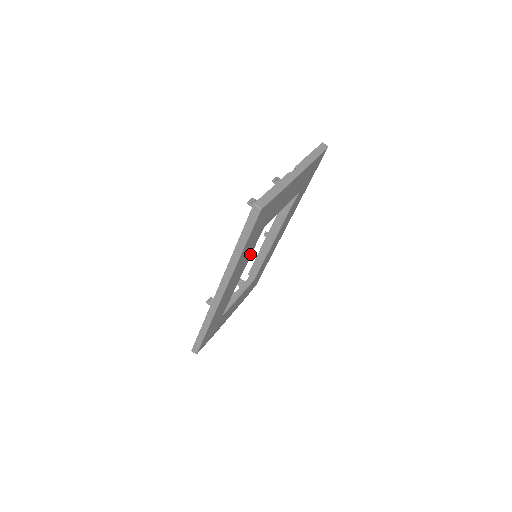
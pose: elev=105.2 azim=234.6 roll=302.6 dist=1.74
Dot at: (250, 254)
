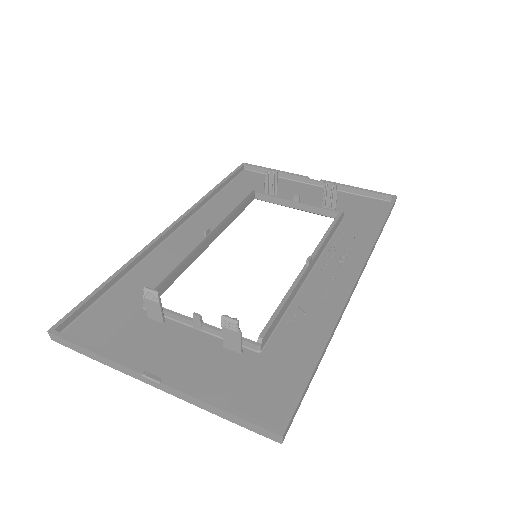
Dot at: occluded
